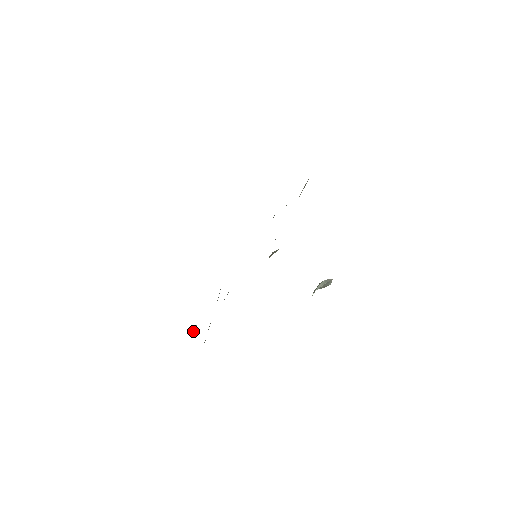
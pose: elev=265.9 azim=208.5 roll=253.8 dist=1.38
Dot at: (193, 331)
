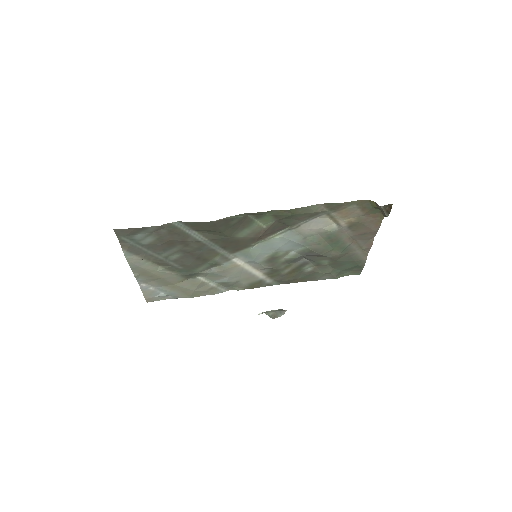
Dot at: (159, 295)
